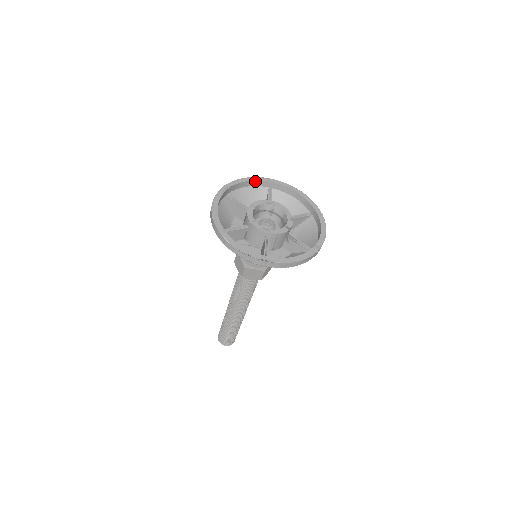
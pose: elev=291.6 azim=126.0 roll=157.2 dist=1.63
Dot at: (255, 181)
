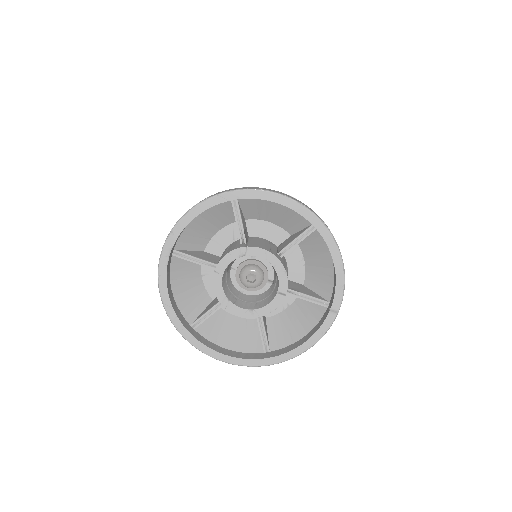
Dot at: (203, 210)
